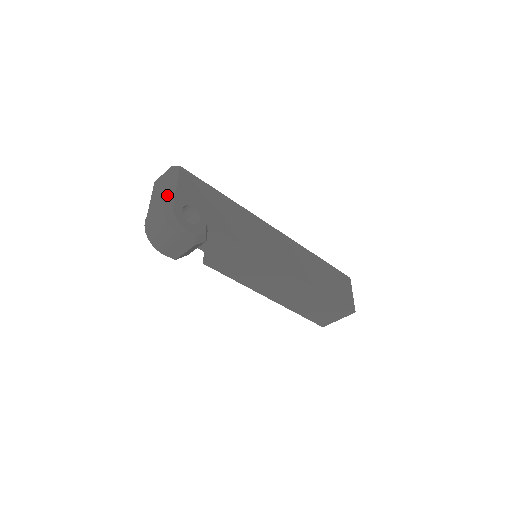
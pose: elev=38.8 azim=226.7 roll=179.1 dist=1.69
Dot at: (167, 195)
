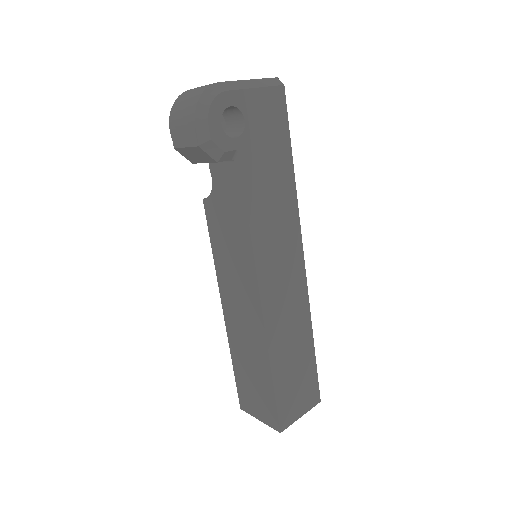
Dot at: (236, 82)
